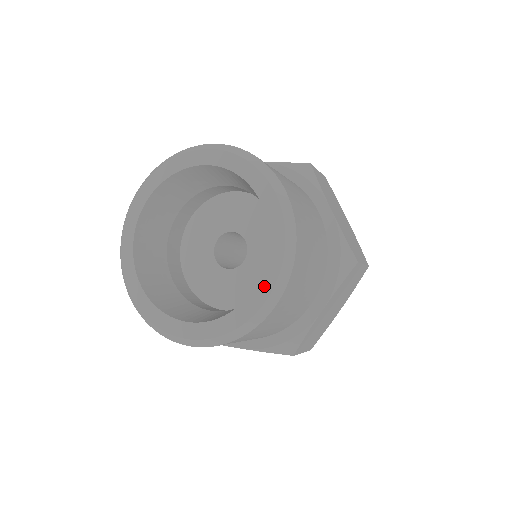
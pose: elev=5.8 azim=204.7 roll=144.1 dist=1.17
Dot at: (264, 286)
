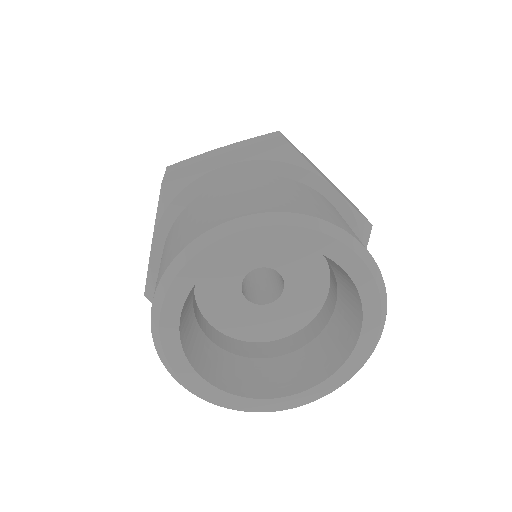
Dot at: (305, 398)
